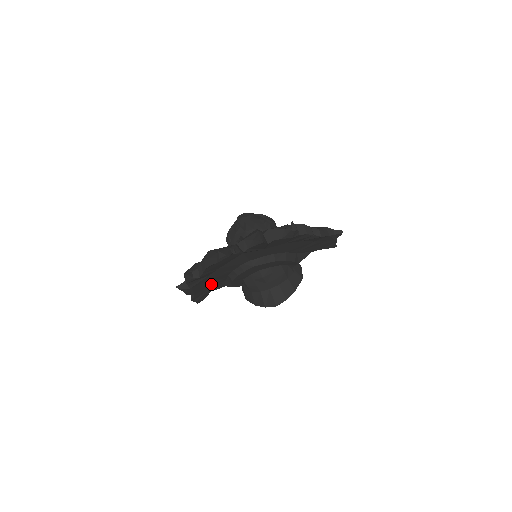
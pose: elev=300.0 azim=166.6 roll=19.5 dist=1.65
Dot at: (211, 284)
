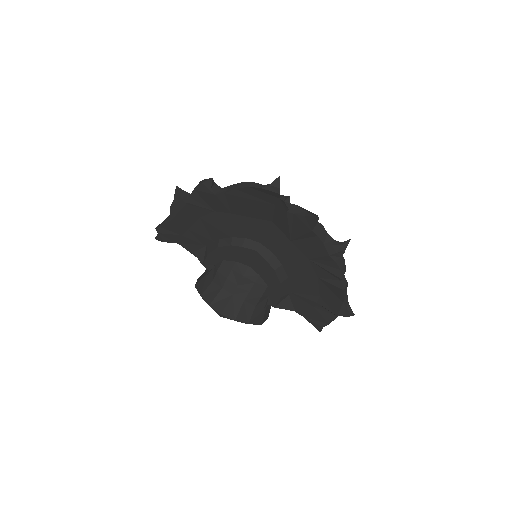
Dot at: (194, 231)
